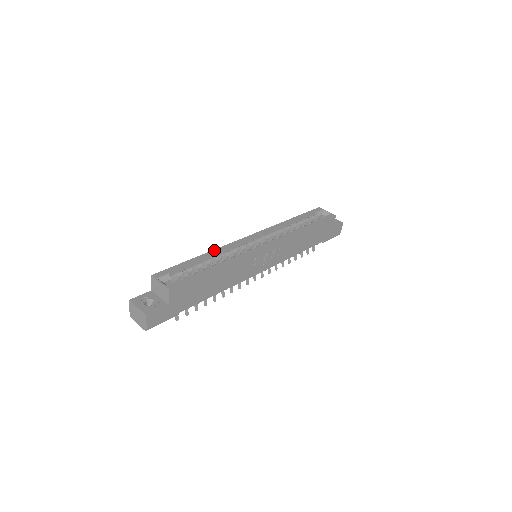
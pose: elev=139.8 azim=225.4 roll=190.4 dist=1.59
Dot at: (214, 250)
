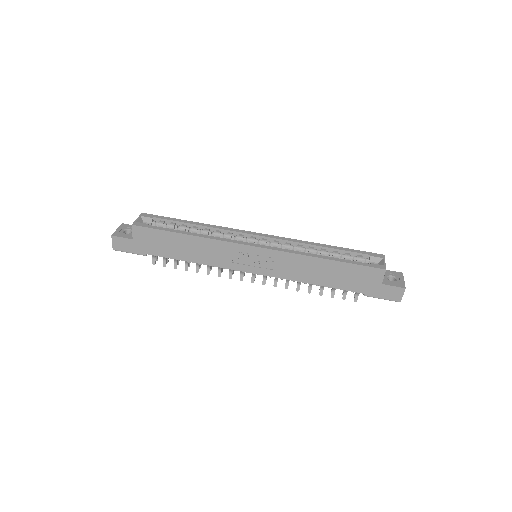
Dot at: (211, 225)
